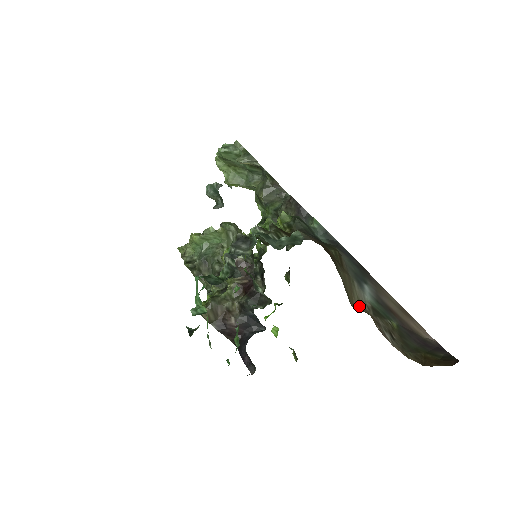
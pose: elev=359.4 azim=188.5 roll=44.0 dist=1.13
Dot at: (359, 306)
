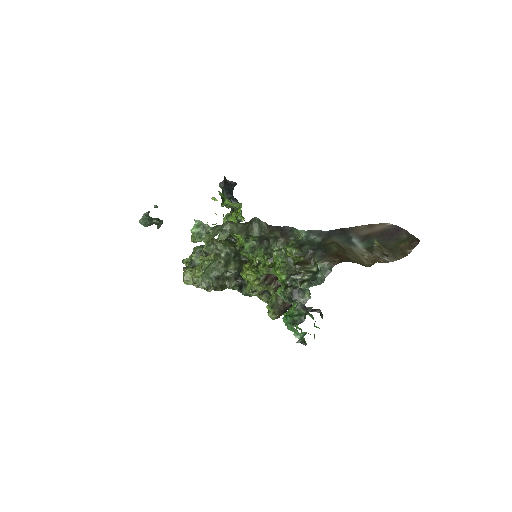
Dot at: (366, 259)
